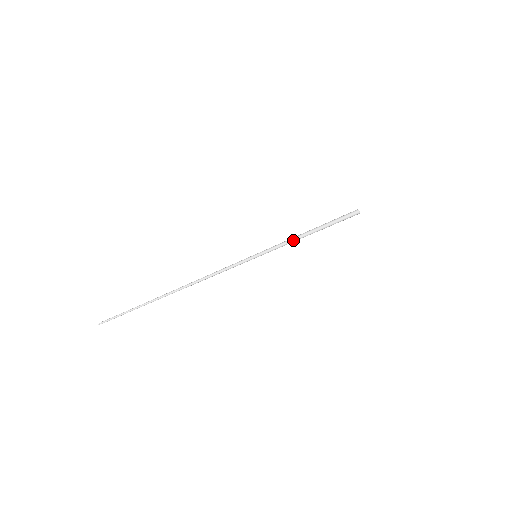
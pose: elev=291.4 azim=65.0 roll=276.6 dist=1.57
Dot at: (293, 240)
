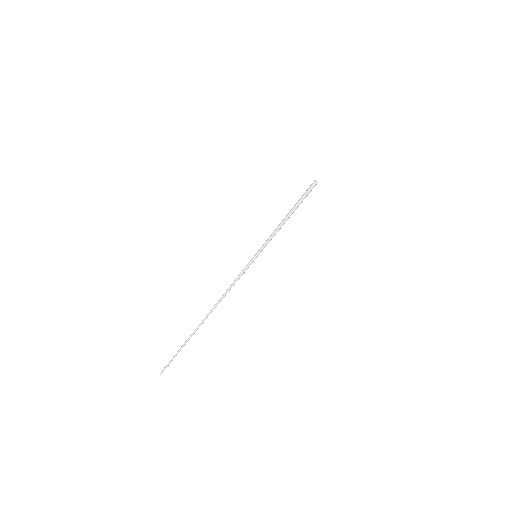
Dot at: (278, 229)
